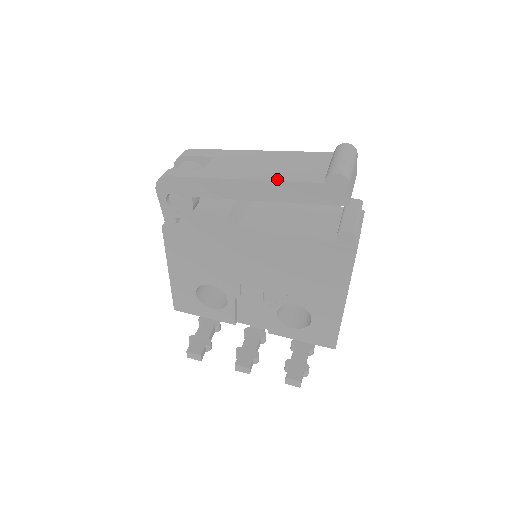
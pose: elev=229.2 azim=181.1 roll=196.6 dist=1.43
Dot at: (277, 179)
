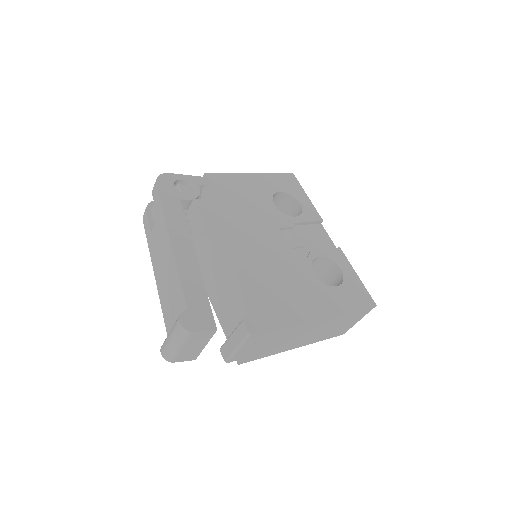
Dot at: (161, 302)
